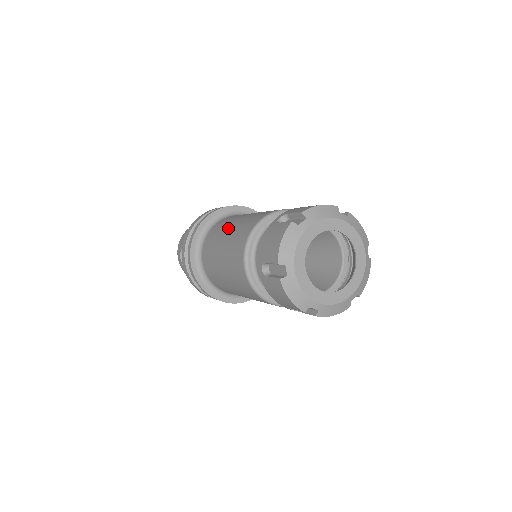
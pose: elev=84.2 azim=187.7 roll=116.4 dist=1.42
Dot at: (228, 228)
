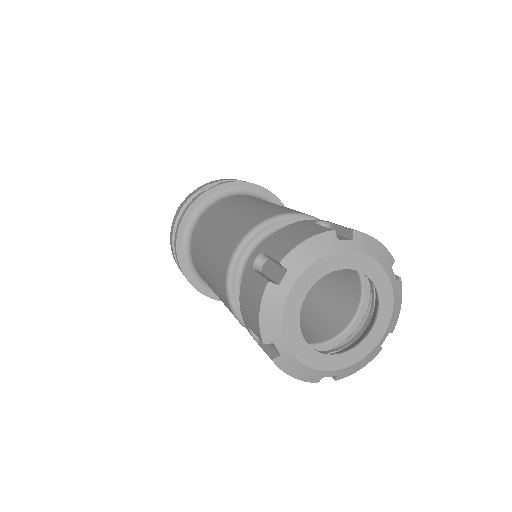
Dot at: (208, 241)
